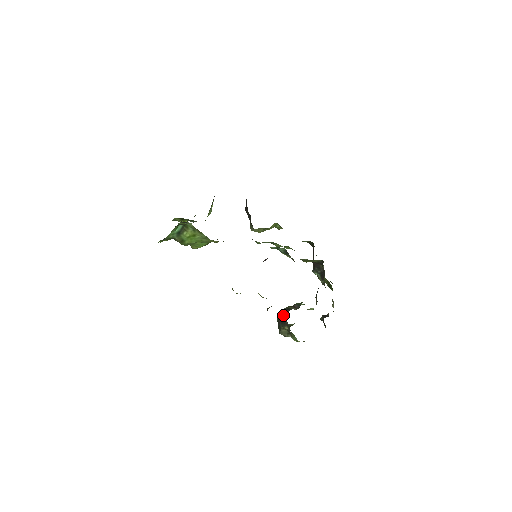
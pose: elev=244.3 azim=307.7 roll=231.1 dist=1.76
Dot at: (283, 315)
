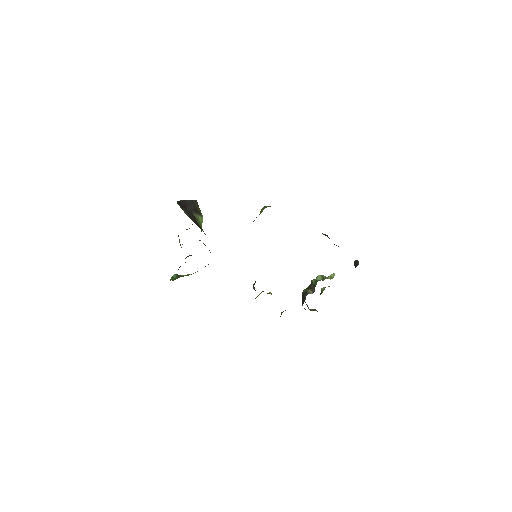
Dot at: (302, 303)
